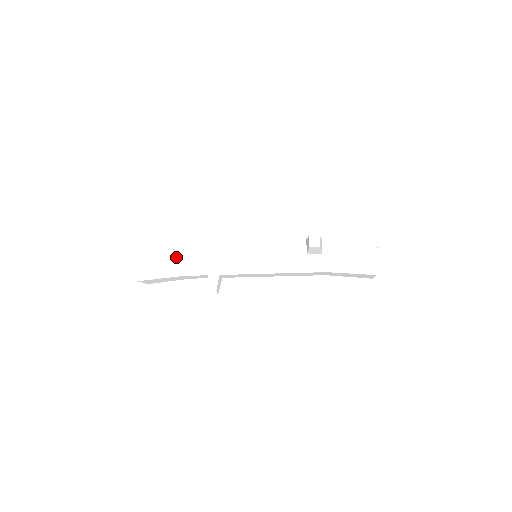
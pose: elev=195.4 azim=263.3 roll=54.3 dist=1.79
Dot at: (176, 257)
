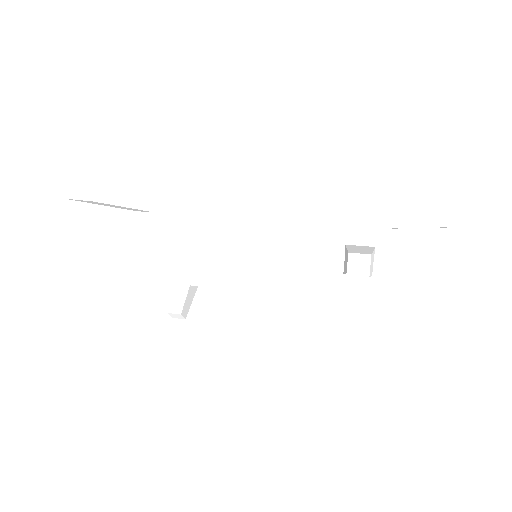
Dot at: (118, 250)
